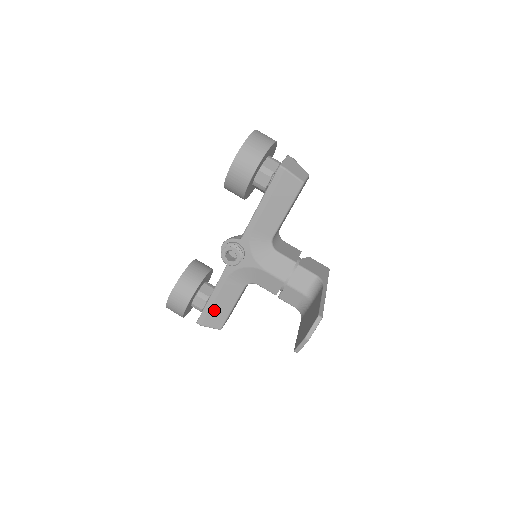
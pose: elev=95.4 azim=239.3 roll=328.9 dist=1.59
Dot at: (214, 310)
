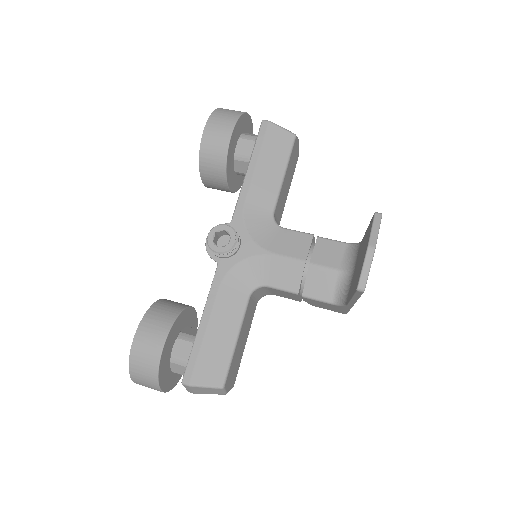
Dot at: (208, 349)
